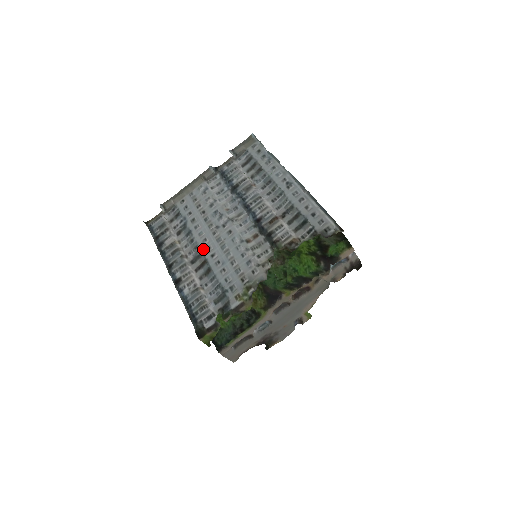
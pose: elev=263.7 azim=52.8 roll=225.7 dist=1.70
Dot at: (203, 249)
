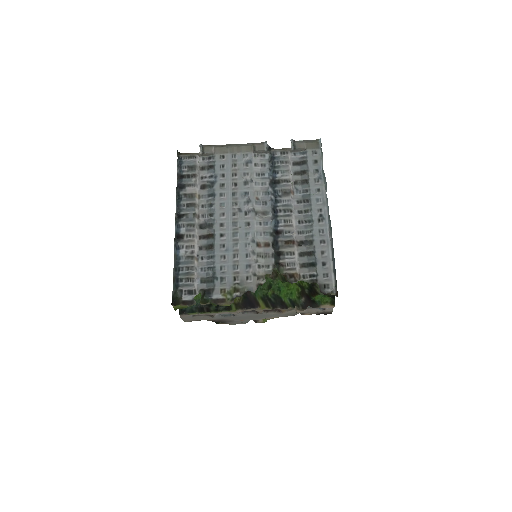
Dot at: (217, 222)
